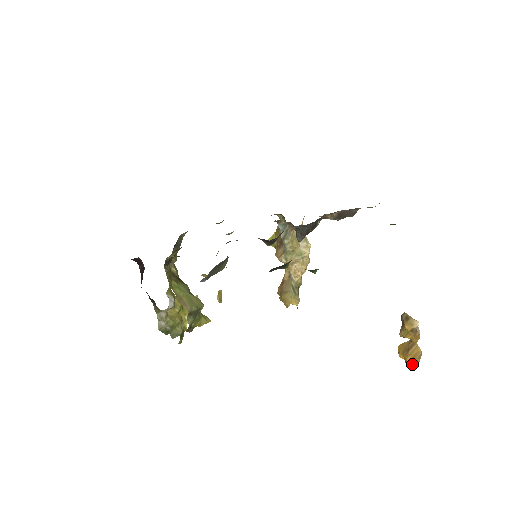
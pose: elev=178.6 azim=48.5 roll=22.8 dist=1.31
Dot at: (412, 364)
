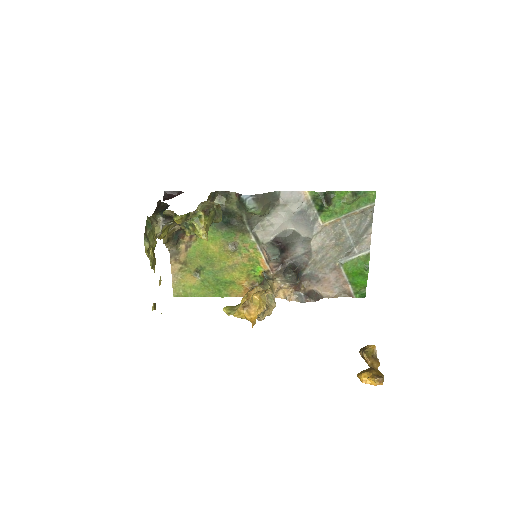
Dot at: (378, 376)
